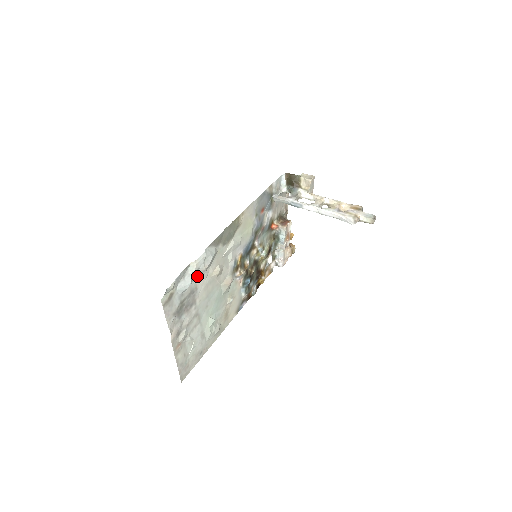
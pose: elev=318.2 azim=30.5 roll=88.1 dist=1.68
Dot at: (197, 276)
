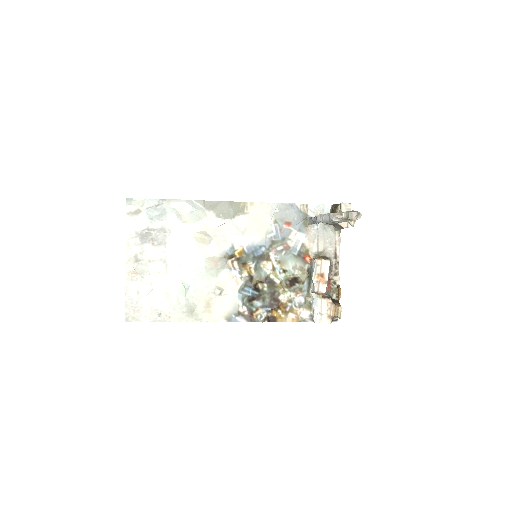
Dot at: (174, 220)
